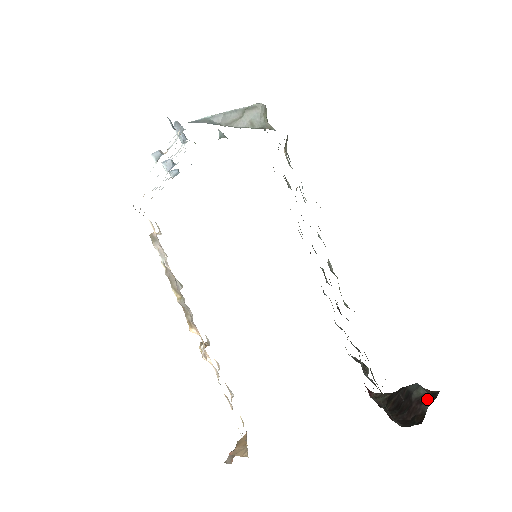
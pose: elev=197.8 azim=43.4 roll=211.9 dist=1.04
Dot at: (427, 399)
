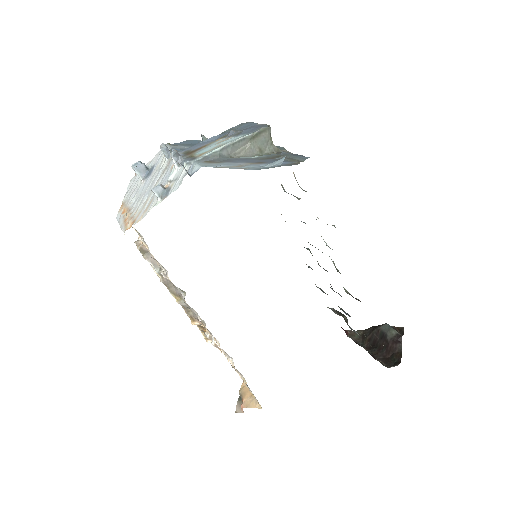
Dot at: (400, 338)
